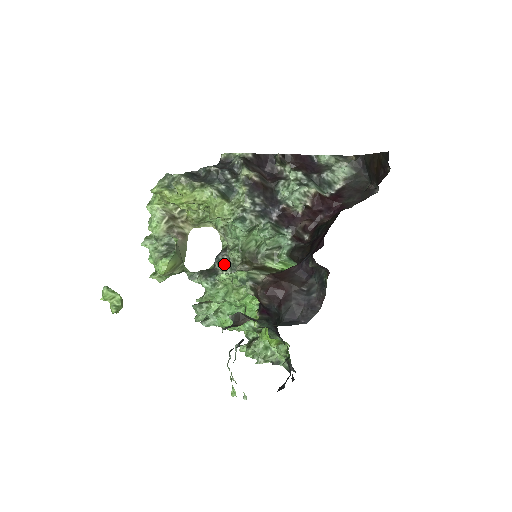
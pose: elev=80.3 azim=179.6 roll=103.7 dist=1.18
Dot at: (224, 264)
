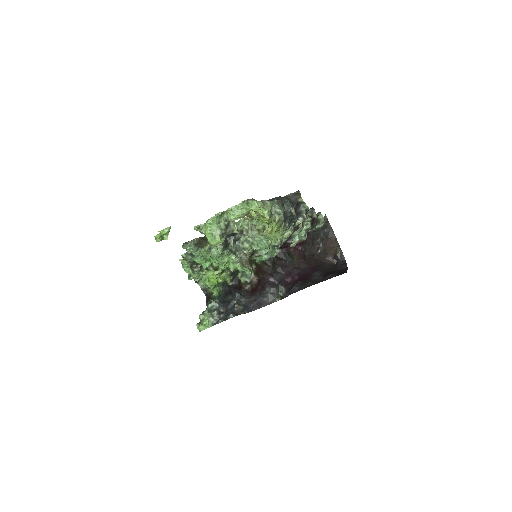
Dot at: (235, 242)
